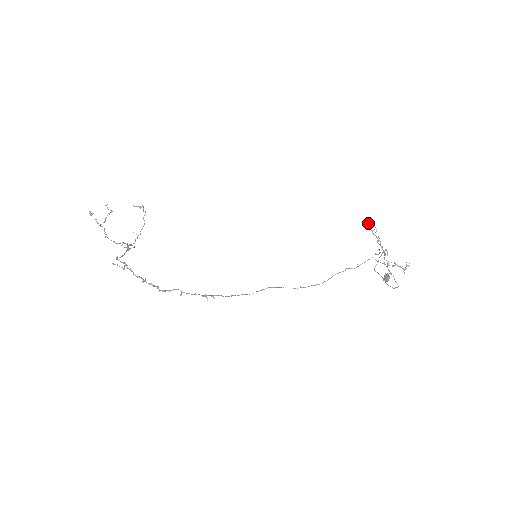
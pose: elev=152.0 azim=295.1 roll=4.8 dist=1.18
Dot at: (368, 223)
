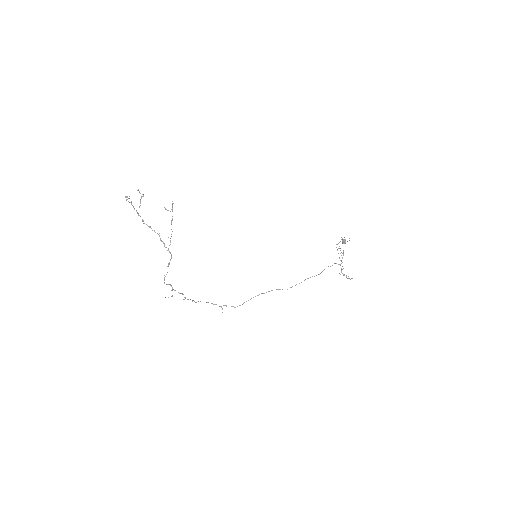
Dot at: occluded
